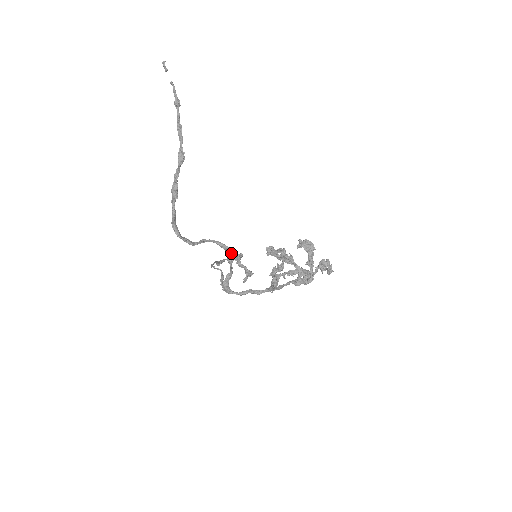
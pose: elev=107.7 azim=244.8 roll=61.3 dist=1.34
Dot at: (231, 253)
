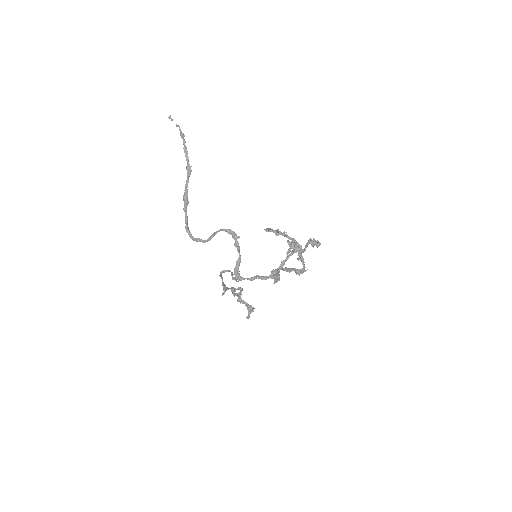
Dot at: (237, 238)
